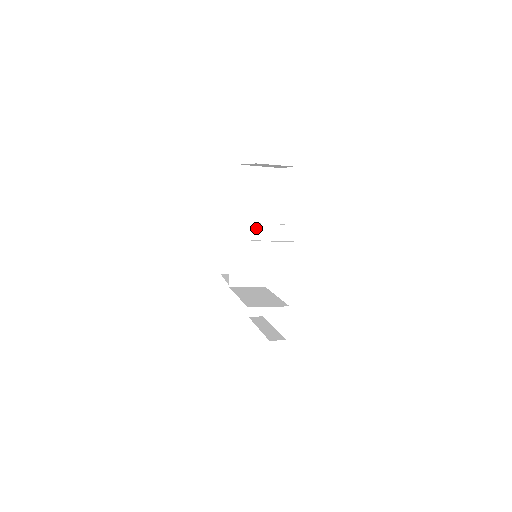
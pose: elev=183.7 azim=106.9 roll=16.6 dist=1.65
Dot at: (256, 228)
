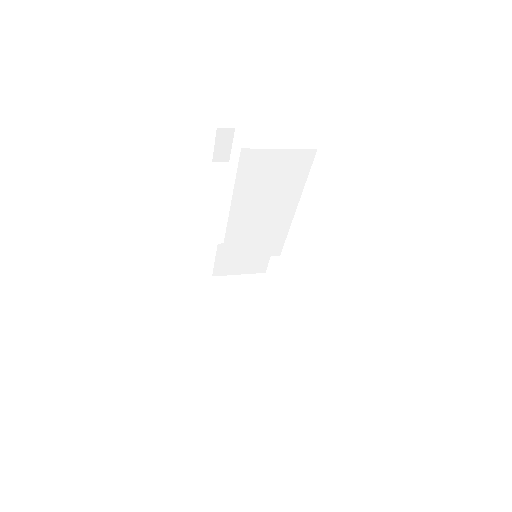
Dot at: (261, 229)
